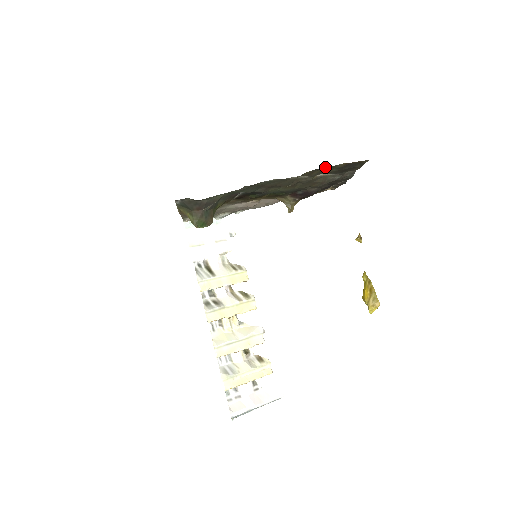
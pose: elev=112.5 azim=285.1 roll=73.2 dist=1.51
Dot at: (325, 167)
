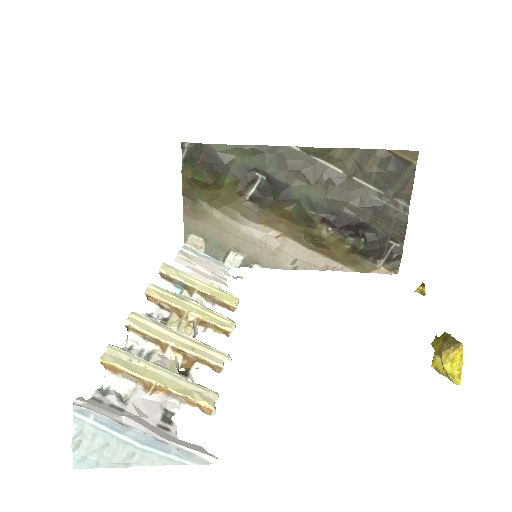
Dot at: (360, 149)
